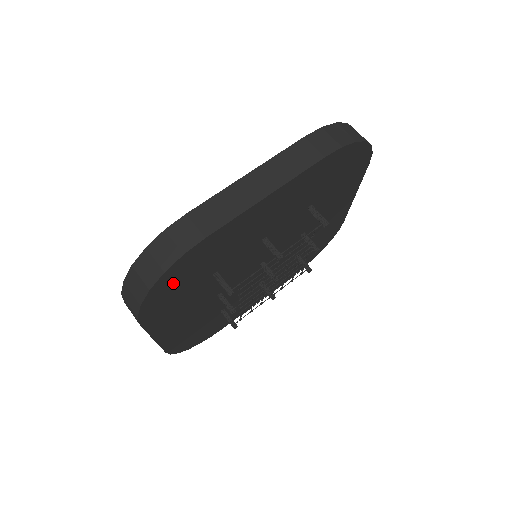
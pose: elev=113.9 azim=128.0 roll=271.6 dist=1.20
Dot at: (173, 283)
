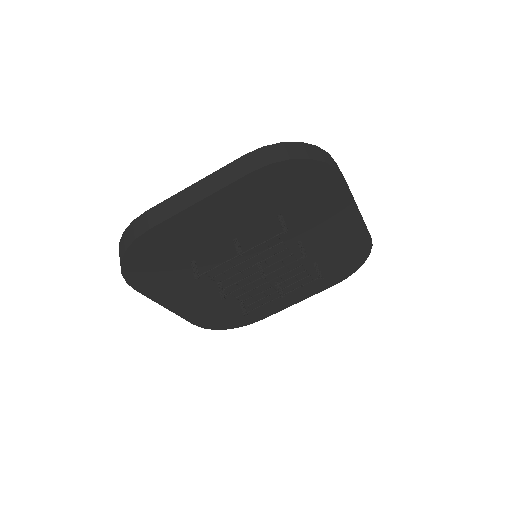
Dot at: (144, 261)
